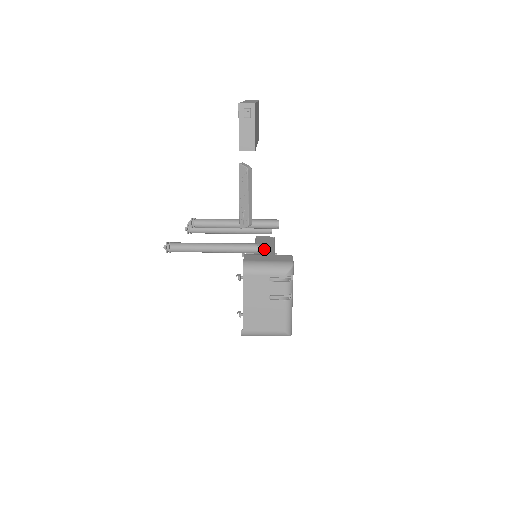
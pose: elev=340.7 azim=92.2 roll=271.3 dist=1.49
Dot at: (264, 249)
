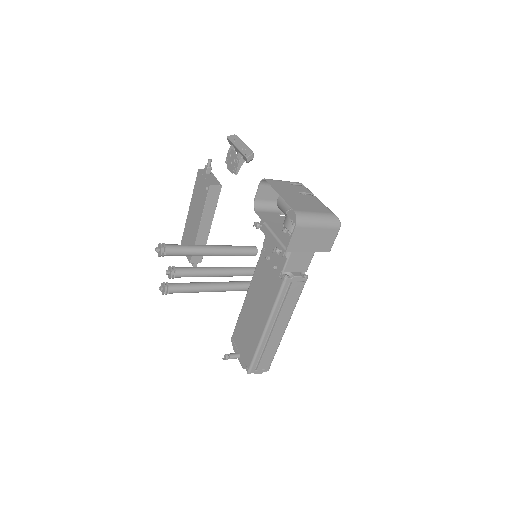
Dot at: occluded
